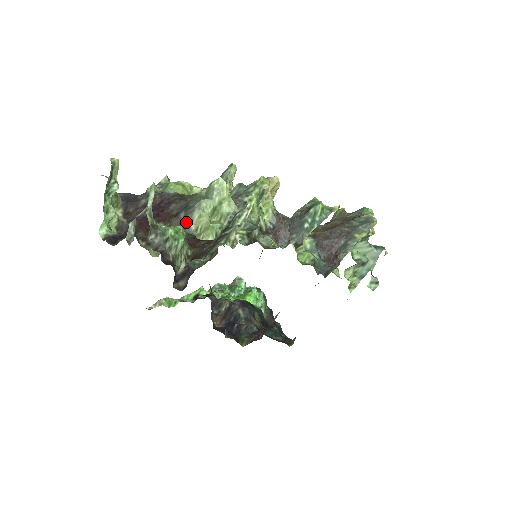
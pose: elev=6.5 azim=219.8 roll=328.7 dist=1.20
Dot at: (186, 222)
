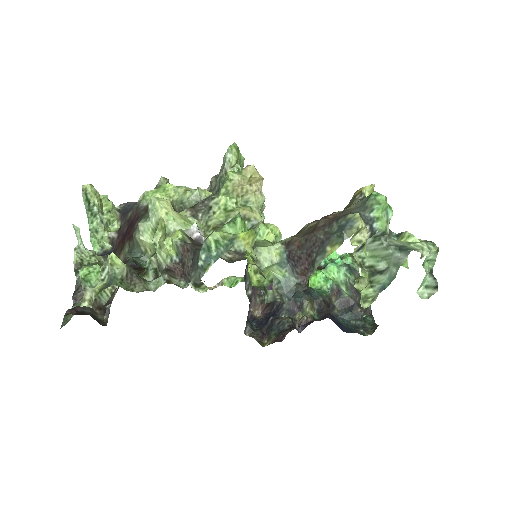
Dot at: (136, 245)
